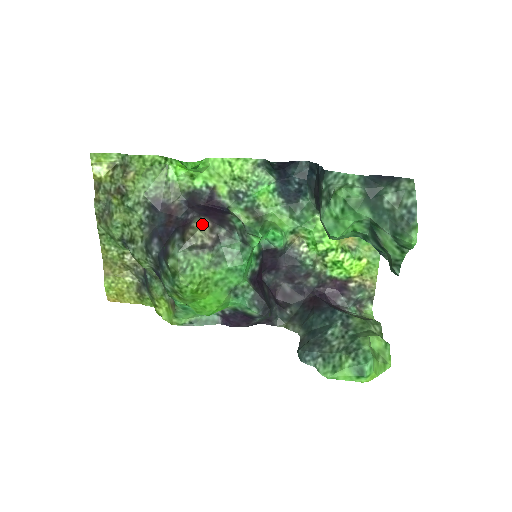
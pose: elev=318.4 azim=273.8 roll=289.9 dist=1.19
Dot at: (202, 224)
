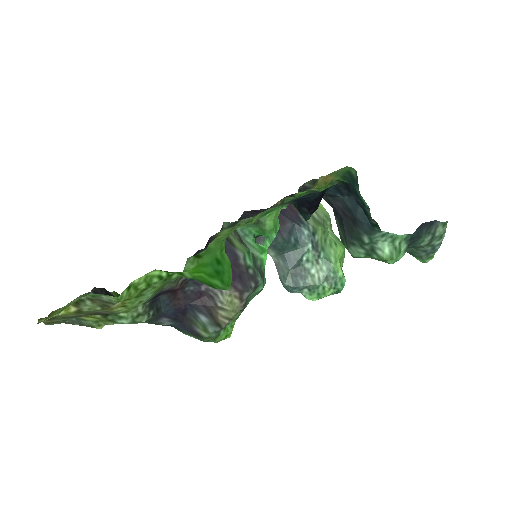
Dot at: (231, 301)
